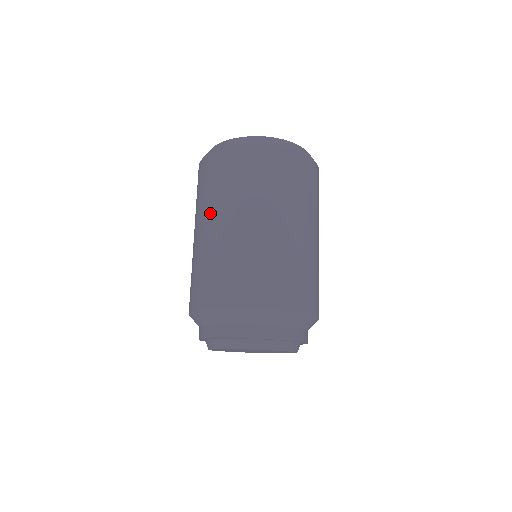
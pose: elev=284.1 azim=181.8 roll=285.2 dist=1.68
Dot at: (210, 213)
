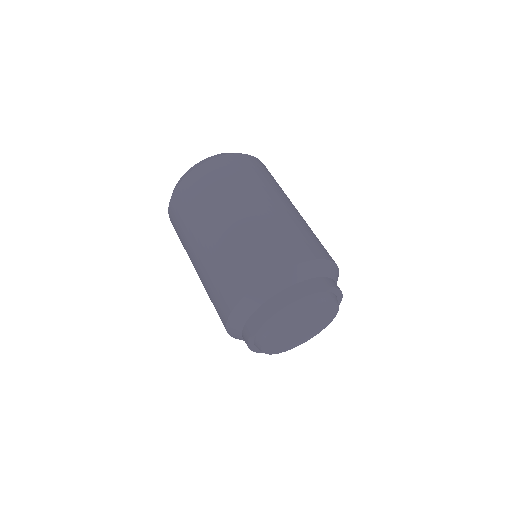
Dot at: (206, 222)
